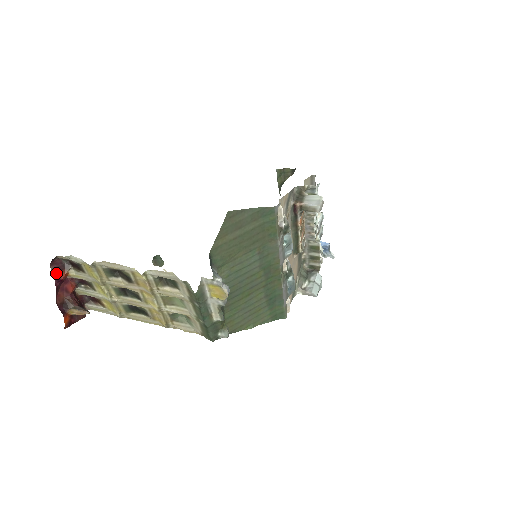
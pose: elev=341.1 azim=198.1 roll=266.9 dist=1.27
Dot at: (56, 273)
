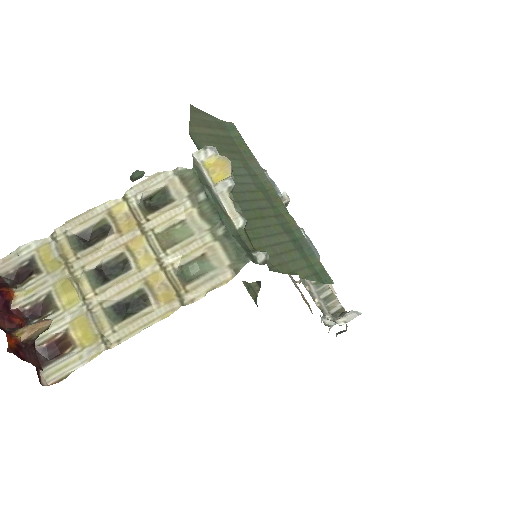
Dot at: out of frame
